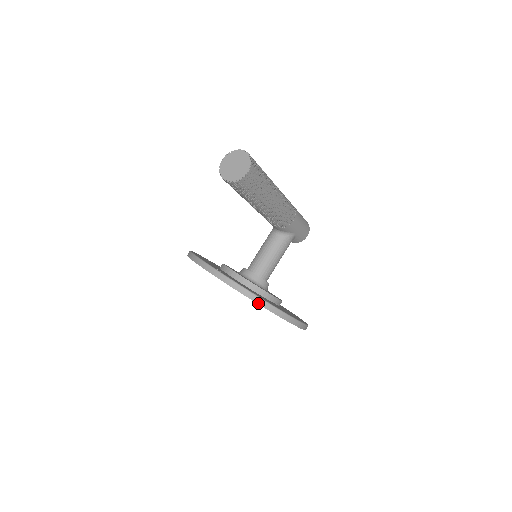
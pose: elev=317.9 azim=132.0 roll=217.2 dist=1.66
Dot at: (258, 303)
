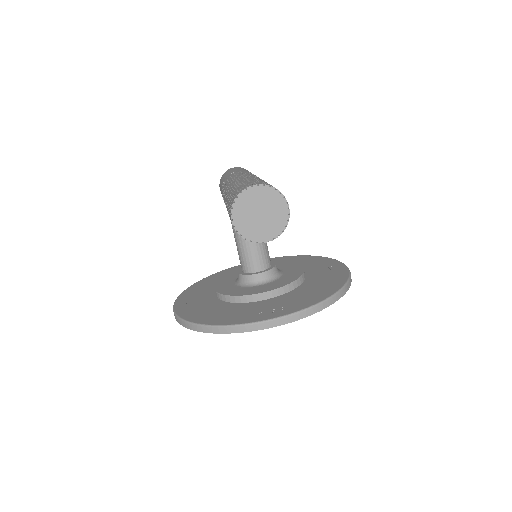
Dot at: (335, 301)
